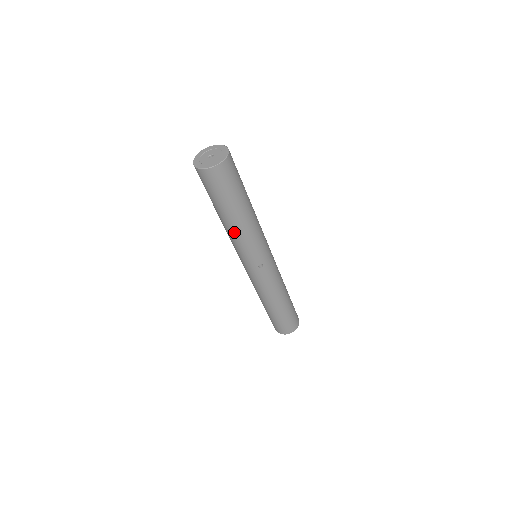
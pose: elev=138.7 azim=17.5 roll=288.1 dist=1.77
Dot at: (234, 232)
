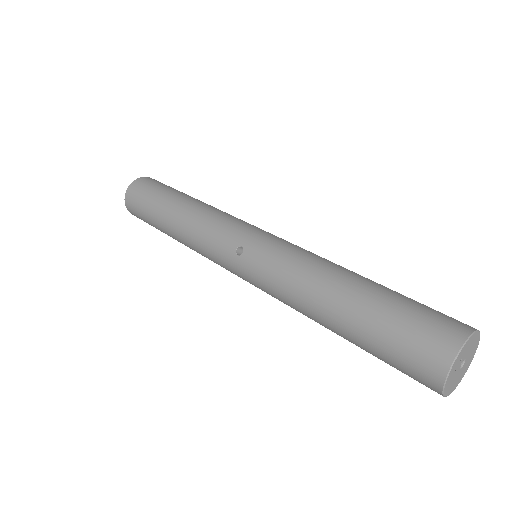
Dot at: (183, 237)
